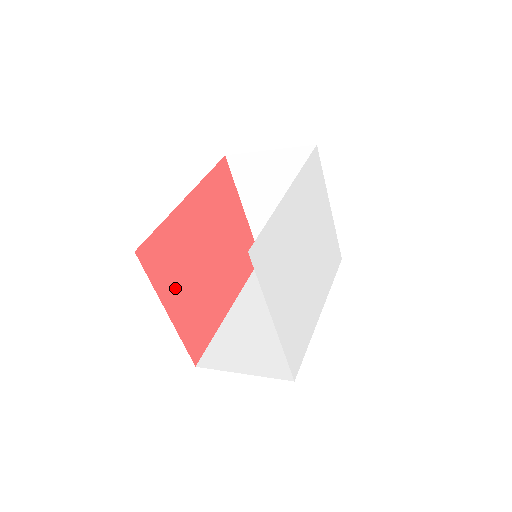
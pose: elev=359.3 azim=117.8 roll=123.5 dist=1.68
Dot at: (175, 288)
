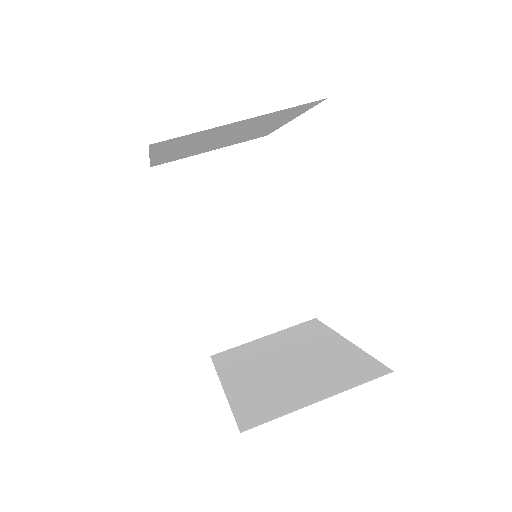
Dot at: occluded
